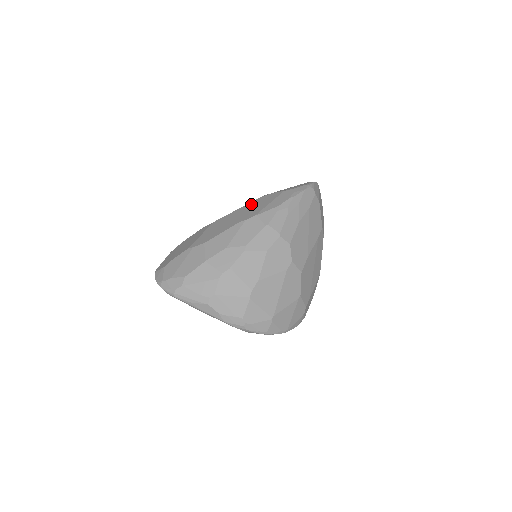
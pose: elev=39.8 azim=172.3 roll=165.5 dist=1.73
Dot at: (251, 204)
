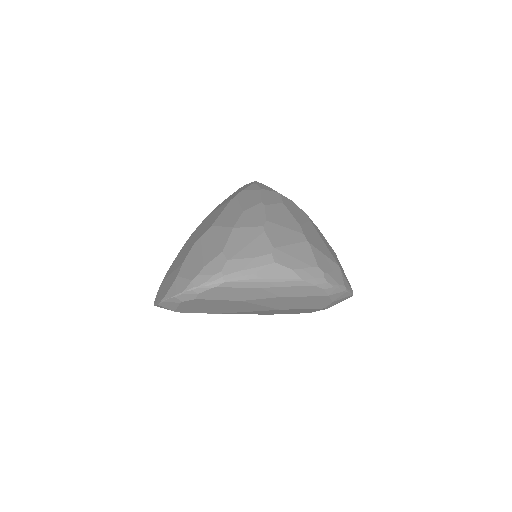
Dot at: (219, 205)
